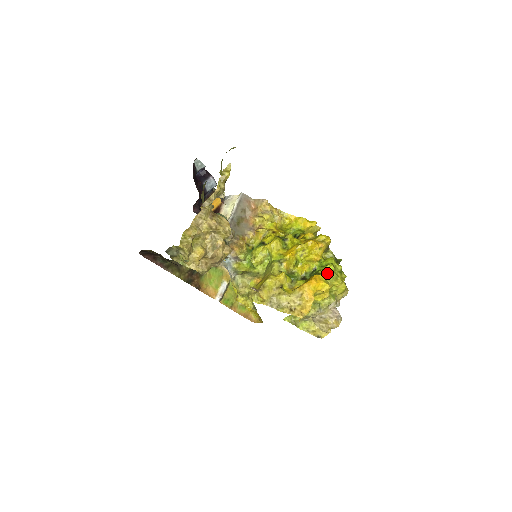
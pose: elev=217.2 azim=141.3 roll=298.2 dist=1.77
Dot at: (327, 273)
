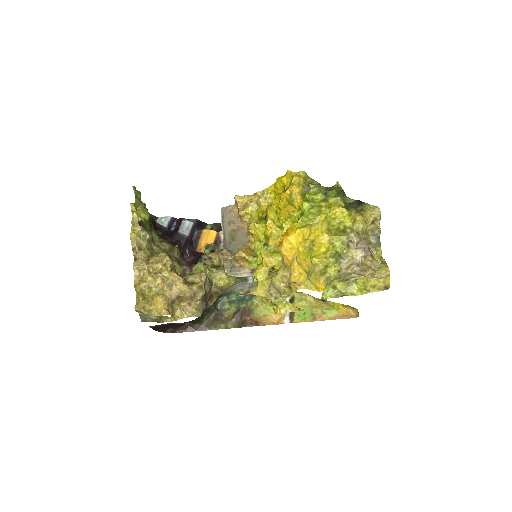
Dot at: (302, 215)
